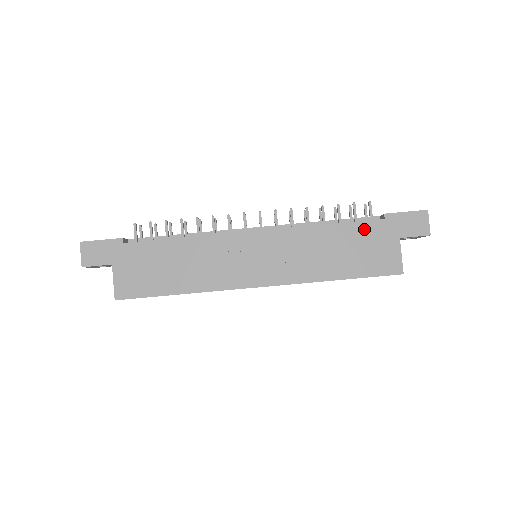
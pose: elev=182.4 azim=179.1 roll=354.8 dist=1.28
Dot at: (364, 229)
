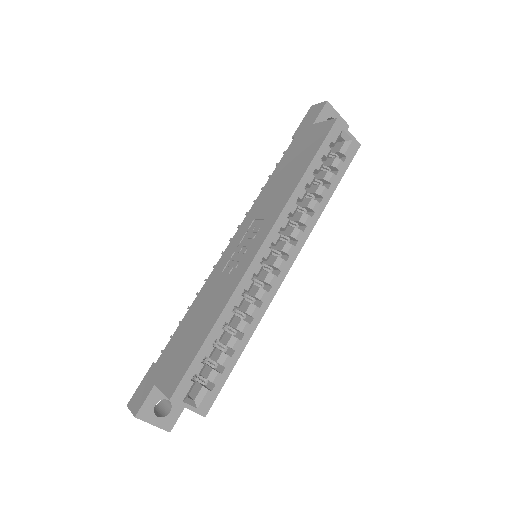
Dot at: (289, 153)
